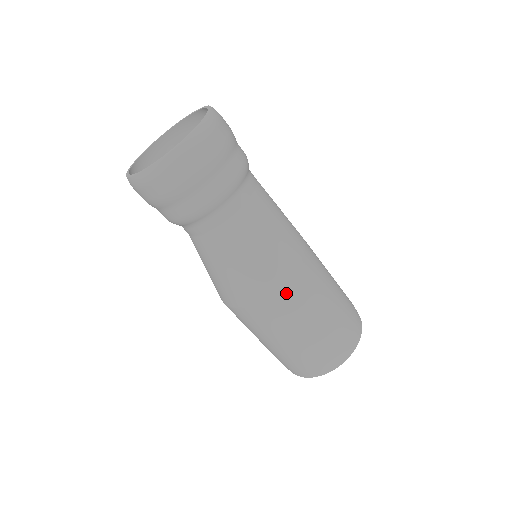
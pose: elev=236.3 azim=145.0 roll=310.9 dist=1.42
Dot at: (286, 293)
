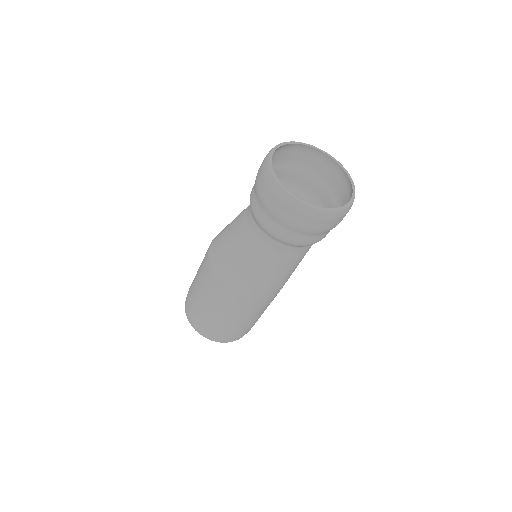
Dot at: (231, 295)
